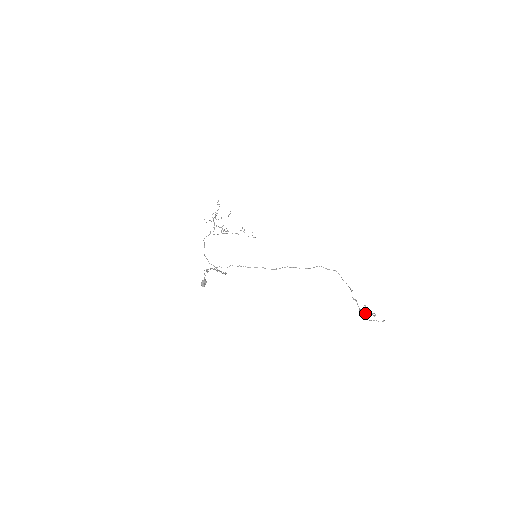
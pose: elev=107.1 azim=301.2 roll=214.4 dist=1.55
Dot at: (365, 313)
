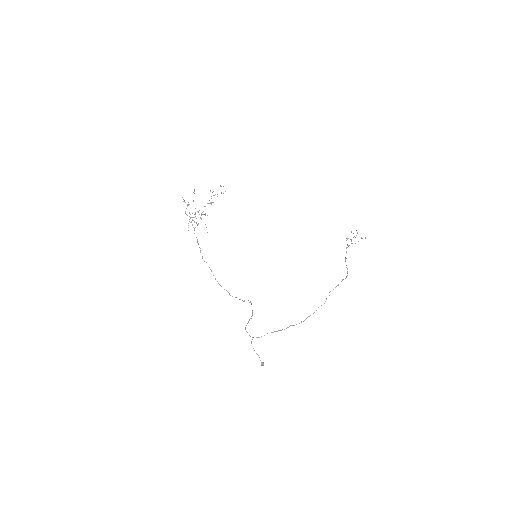
Dot at: (351, 241)
